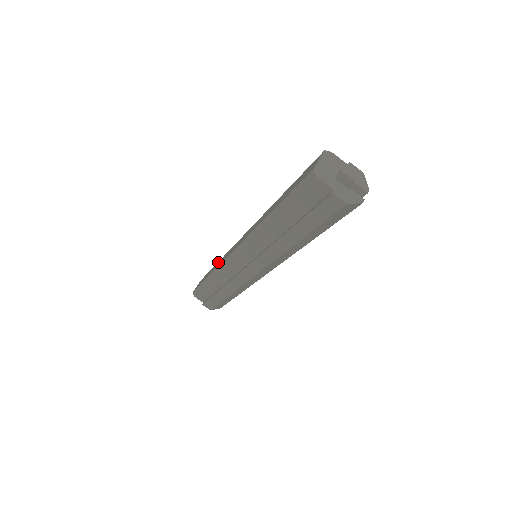
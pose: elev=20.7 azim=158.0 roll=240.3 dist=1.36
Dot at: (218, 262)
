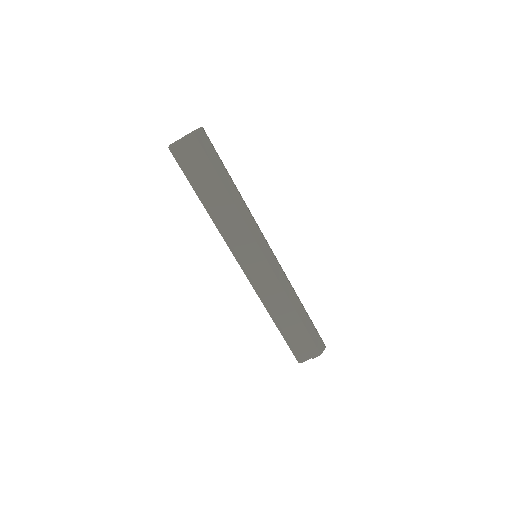
Dot at: occluded
